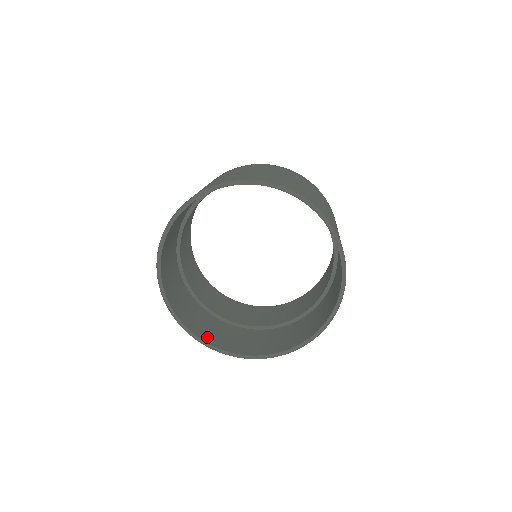
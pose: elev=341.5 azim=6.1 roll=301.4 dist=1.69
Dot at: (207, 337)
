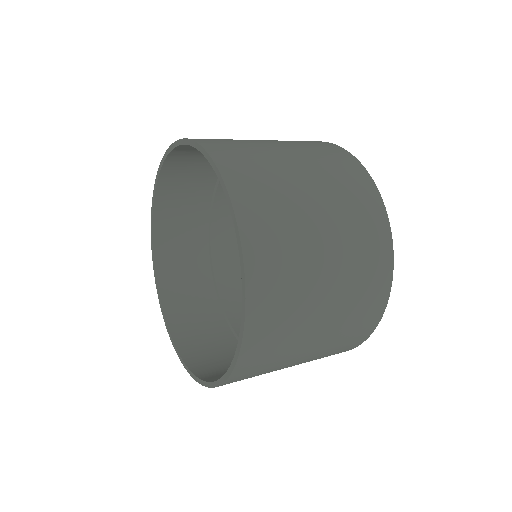
Dot at: (176, 321)
